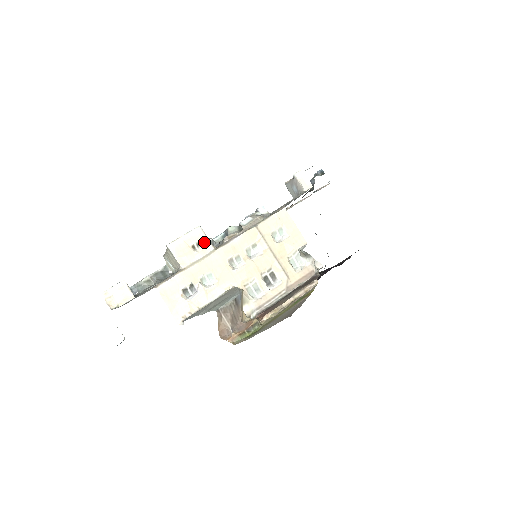
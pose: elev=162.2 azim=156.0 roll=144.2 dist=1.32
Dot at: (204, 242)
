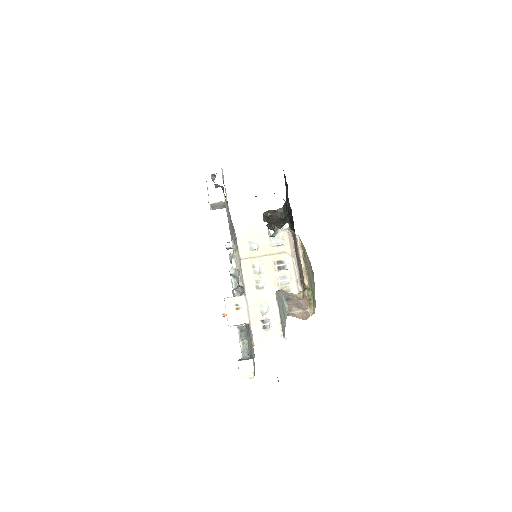
Dot at: (237, 300)
